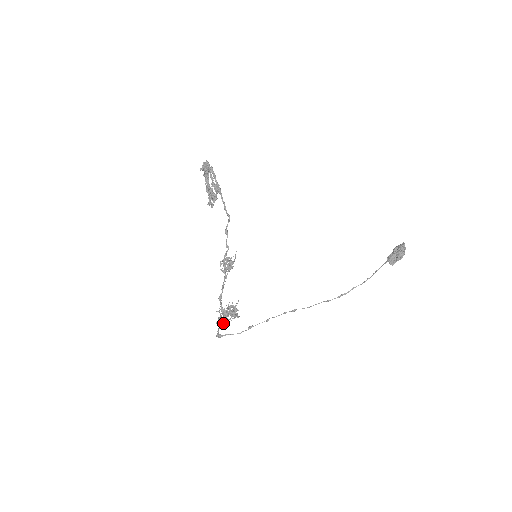
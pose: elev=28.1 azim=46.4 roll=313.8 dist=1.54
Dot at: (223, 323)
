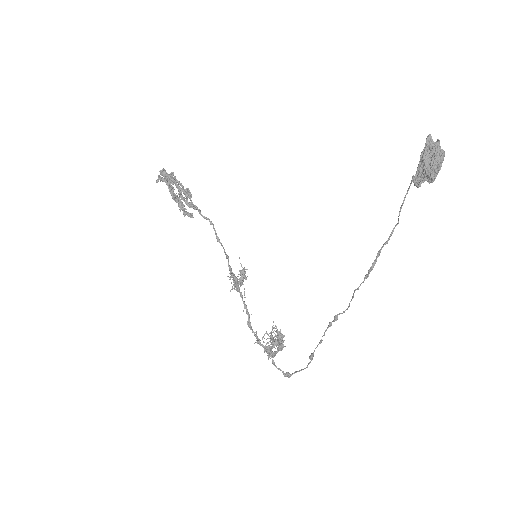
Dot at: (268, 357)
